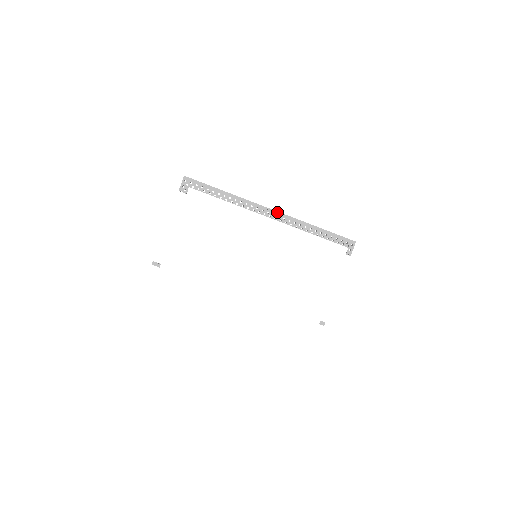
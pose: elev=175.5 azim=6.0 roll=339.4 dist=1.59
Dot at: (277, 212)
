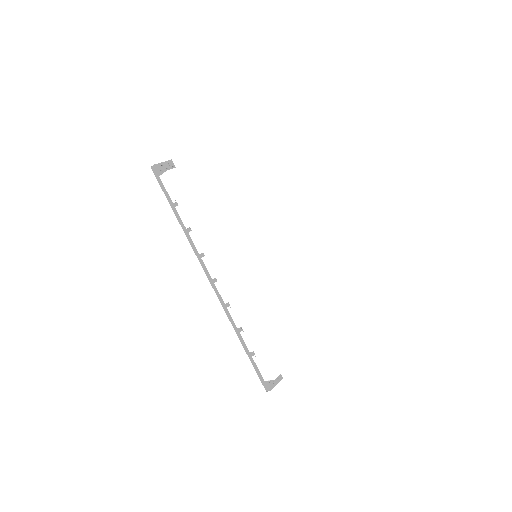
Dot at: occluded
